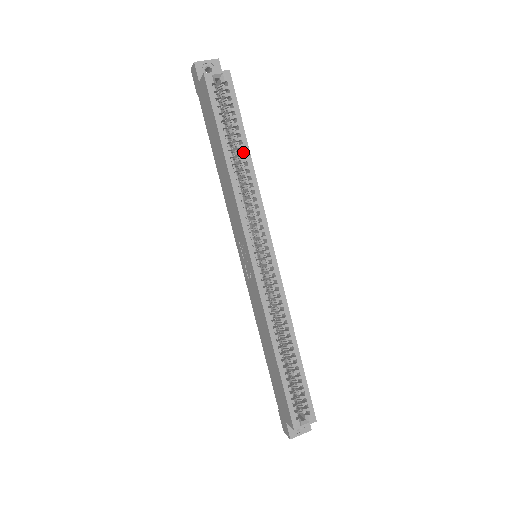
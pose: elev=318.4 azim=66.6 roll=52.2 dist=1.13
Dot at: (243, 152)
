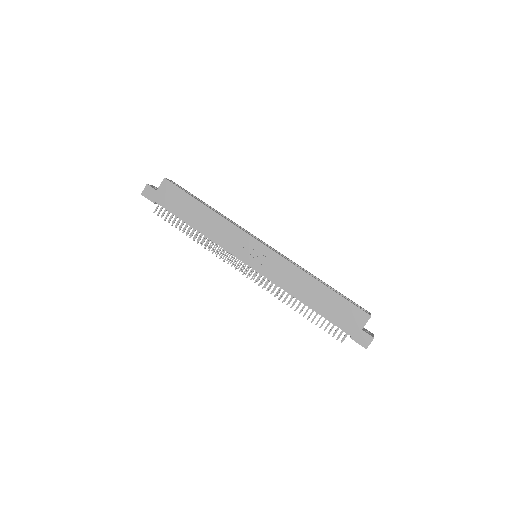
Dot at: (209, 206)
